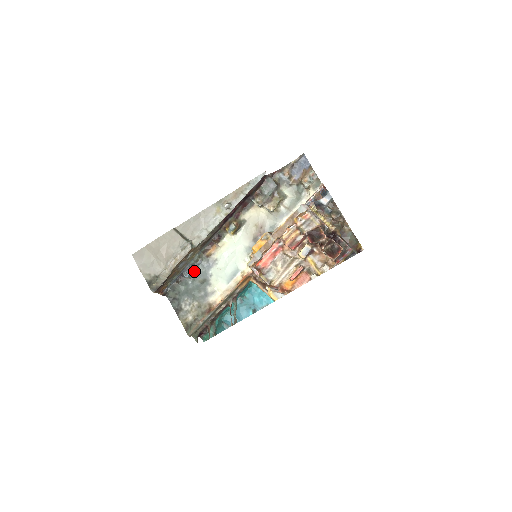
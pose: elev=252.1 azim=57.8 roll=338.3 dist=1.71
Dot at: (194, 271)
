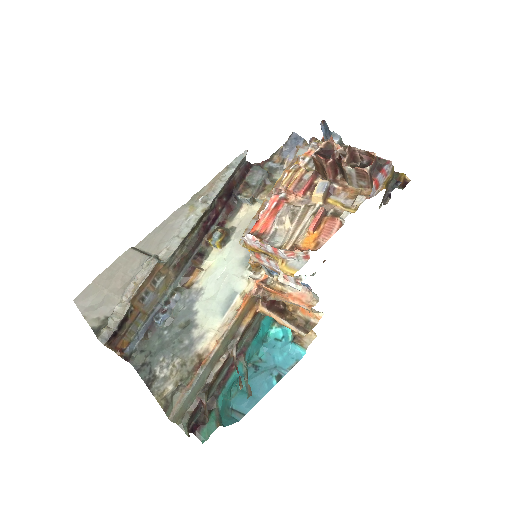
Dot at: (170, 313)
